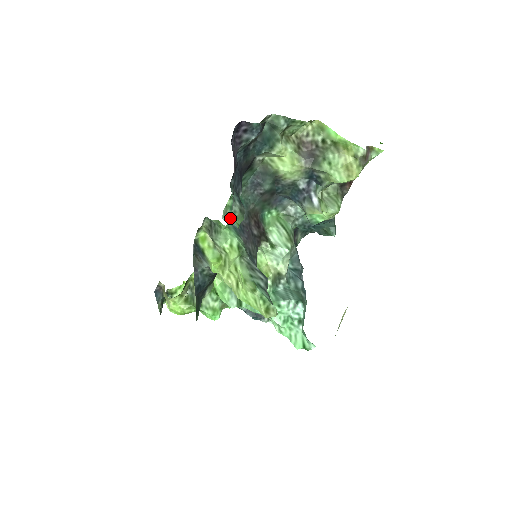
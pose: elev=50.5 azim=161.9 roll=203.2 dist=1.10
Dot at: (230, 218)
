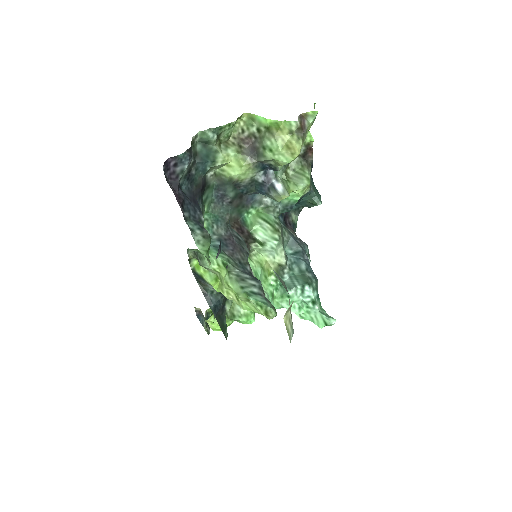
Dot at: occluded
